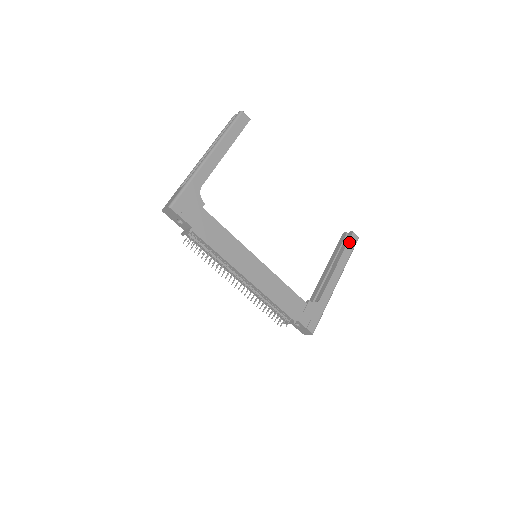
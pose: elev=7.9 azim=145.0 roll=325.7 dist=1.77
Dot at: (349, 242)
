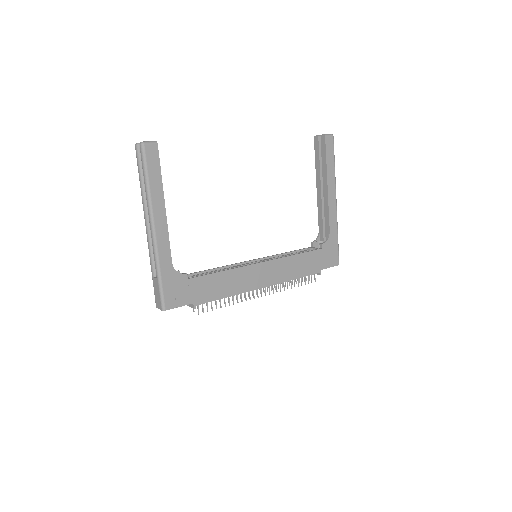
Dot at: (327, 151)
